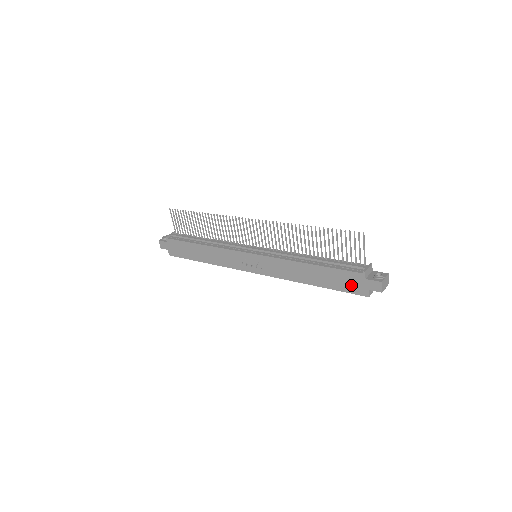
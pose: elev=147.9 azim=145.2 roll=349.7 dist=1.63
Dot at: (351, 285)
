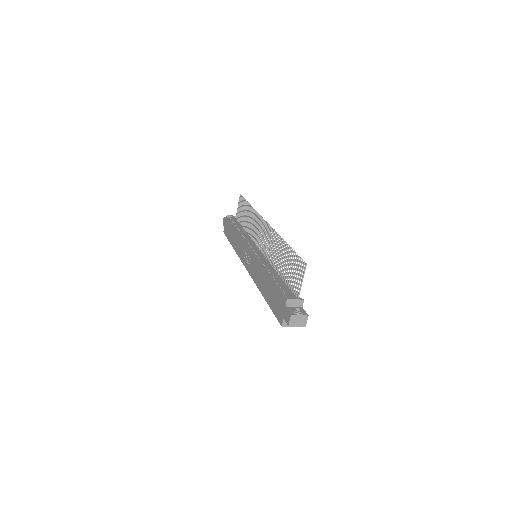
Dot at: (278, 308)
